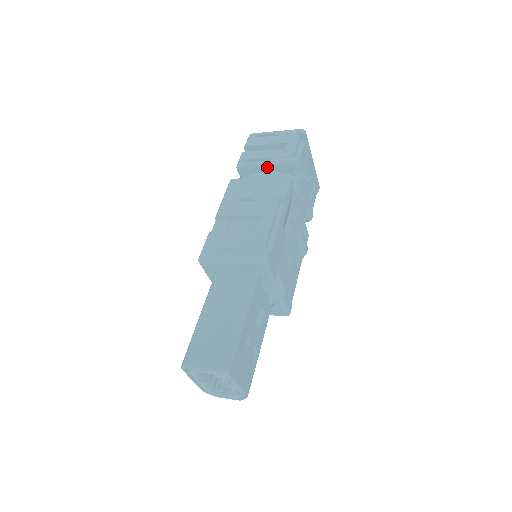
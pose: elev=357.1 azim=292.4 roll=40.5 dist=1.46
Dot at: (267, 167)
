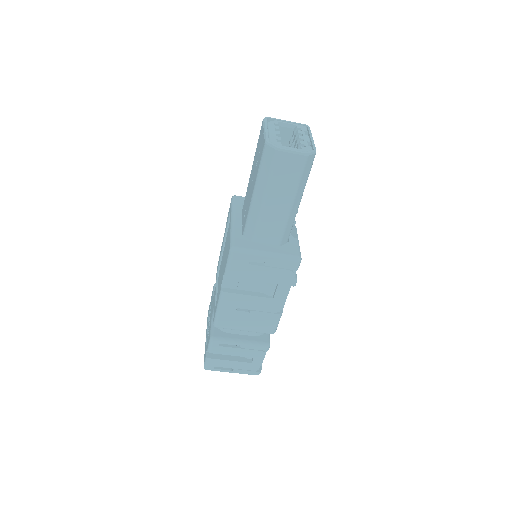
Dot at: occluded
